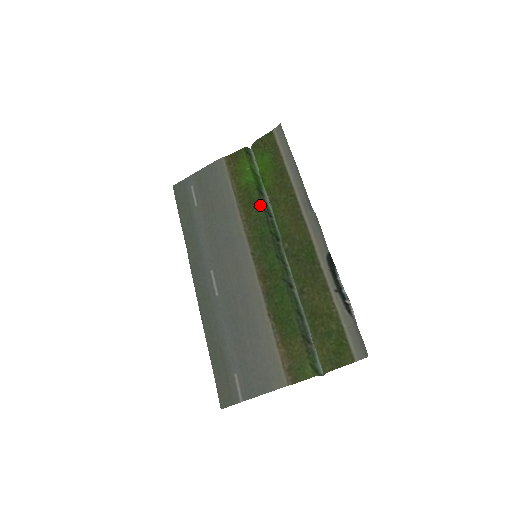
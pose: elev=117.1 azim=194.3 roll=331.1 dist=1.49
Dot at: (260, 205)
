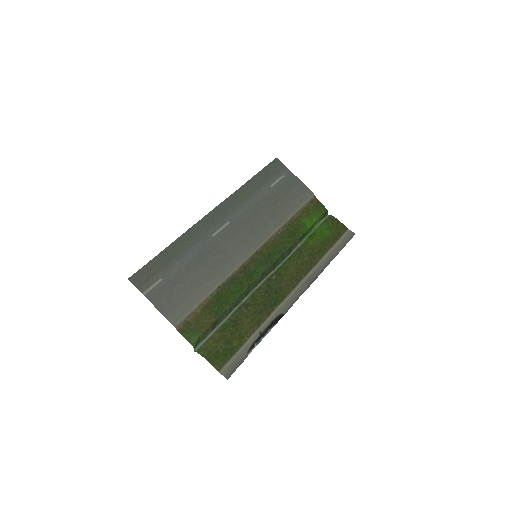
Dot at: (293, 242)
